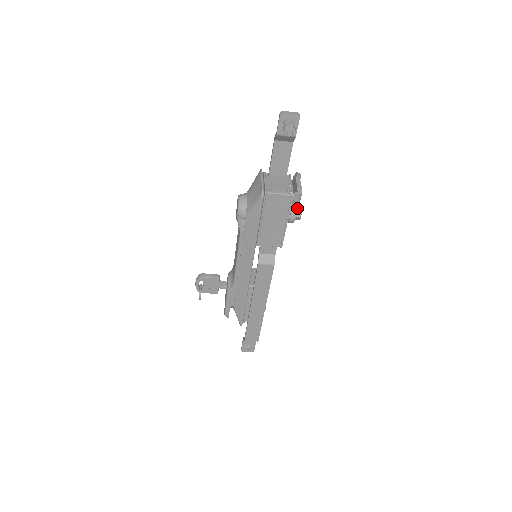
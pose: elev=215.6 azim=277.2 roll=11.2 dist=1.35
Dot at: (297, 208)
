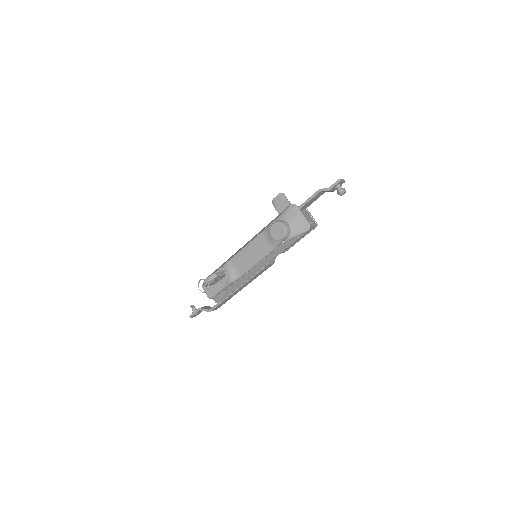
Dot at: occluded
